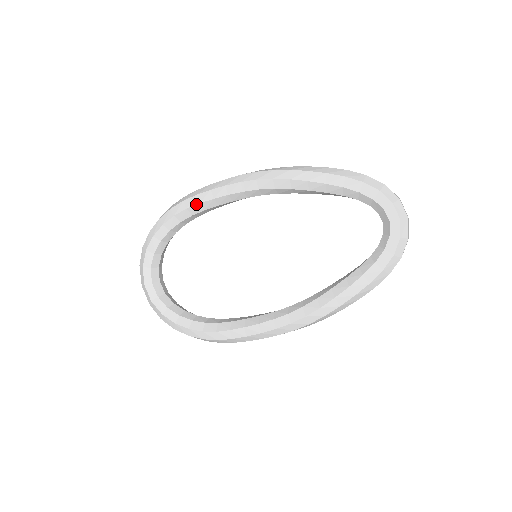
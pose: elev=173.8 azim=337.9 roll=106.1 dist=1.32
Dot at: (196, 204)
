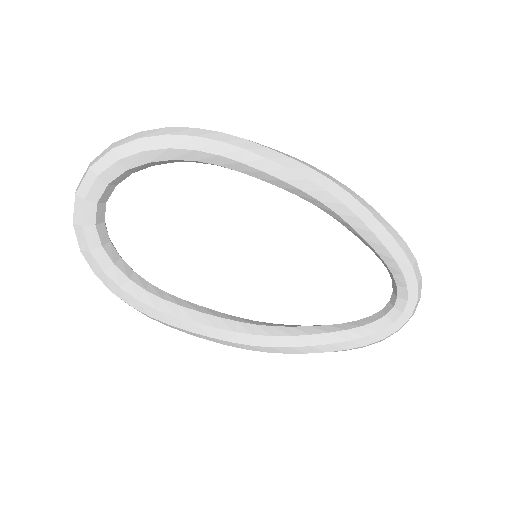
Dot at: (236, 160)
